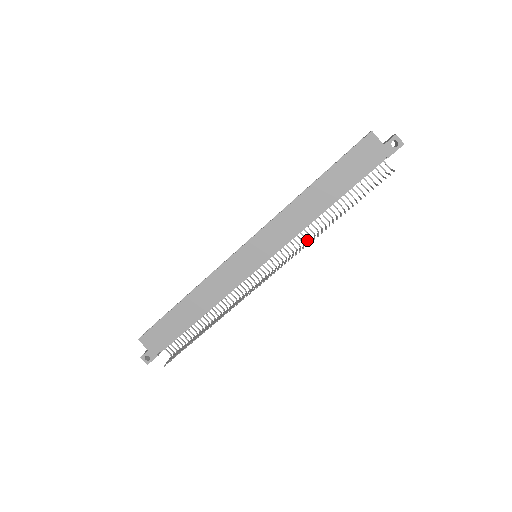
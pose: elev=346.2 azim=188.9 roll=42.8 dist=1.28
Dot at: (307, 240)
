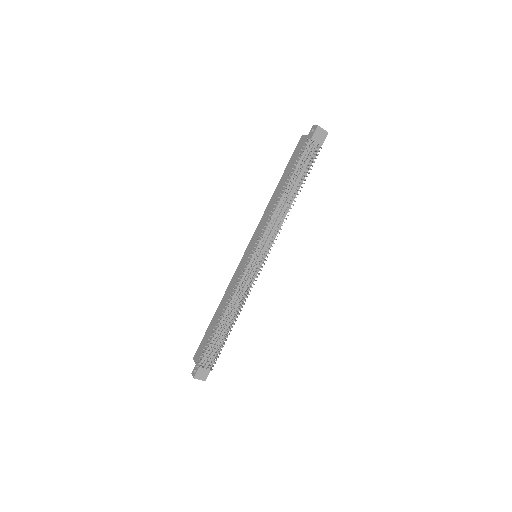
Dot at: (282, 225)
